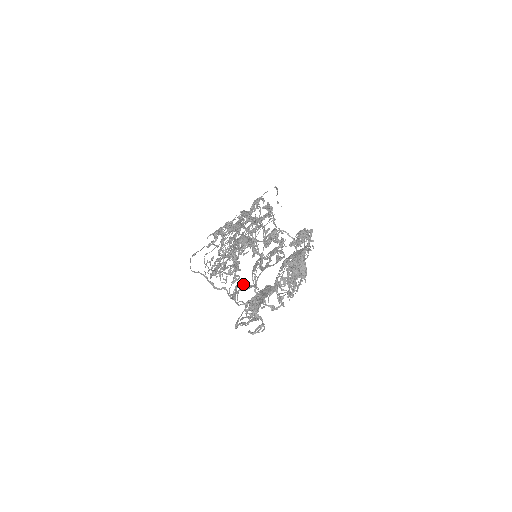
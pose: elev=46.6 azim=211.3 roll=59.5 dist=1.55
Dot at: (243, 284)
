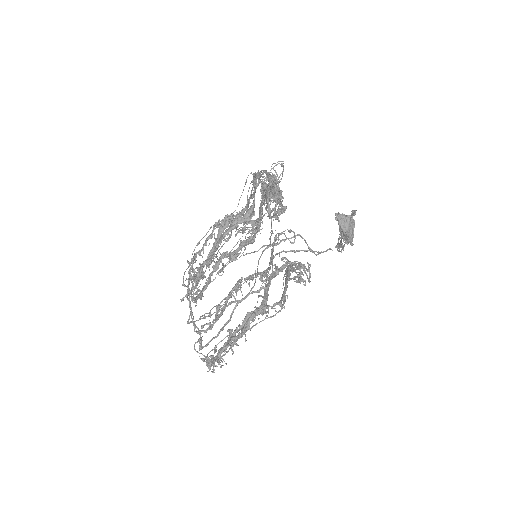
Dot at: (227, 306)
